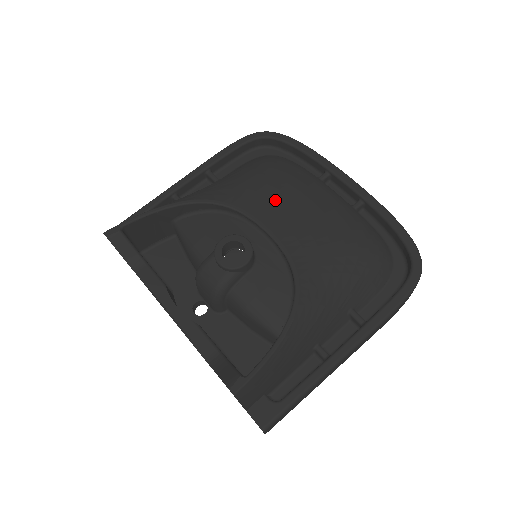
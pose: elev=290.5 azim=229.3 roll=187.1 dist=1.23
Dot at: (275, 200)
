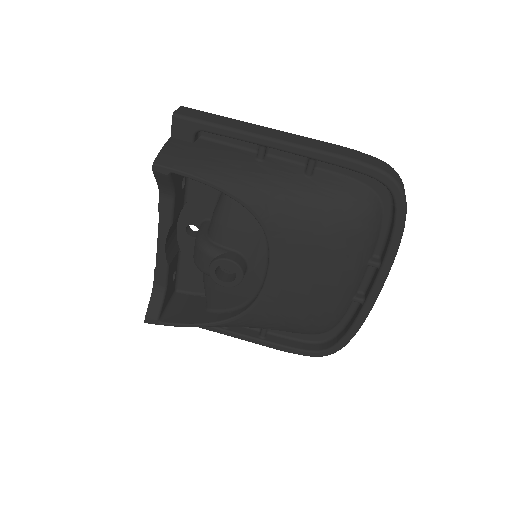
Dot at: (304, 263)
